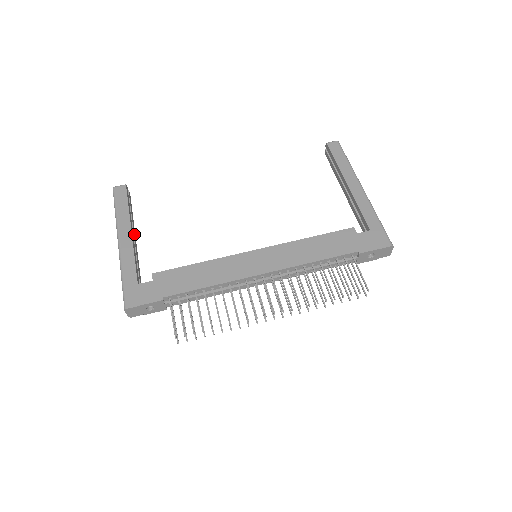
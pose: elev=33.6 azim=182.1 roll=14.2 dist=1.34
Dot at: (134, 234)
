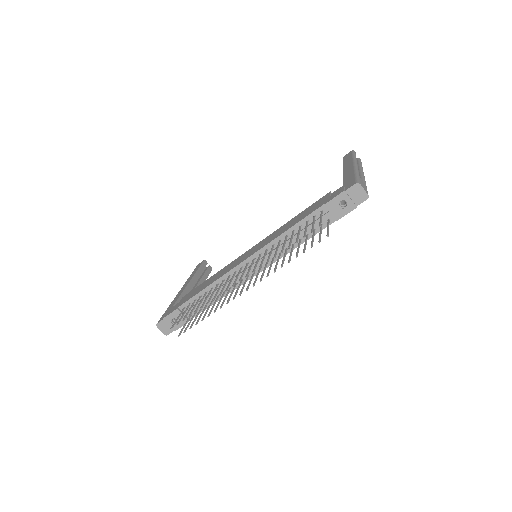
Dot at: occluded
